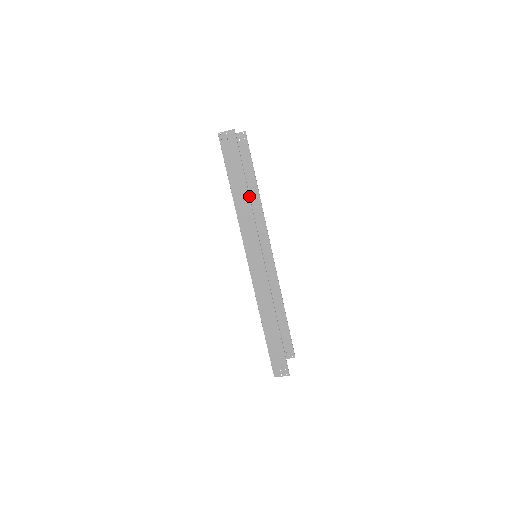
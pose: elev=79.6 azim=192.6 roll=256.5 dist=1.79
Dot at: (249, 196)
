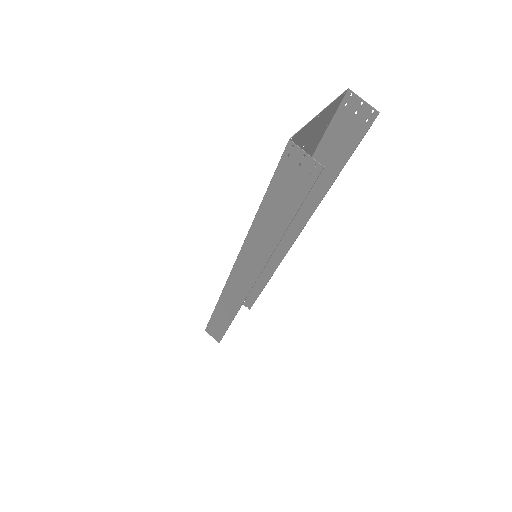
Dot at: (277, 244)
